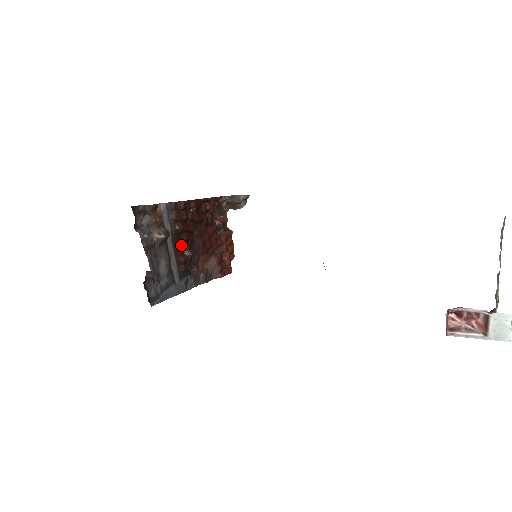
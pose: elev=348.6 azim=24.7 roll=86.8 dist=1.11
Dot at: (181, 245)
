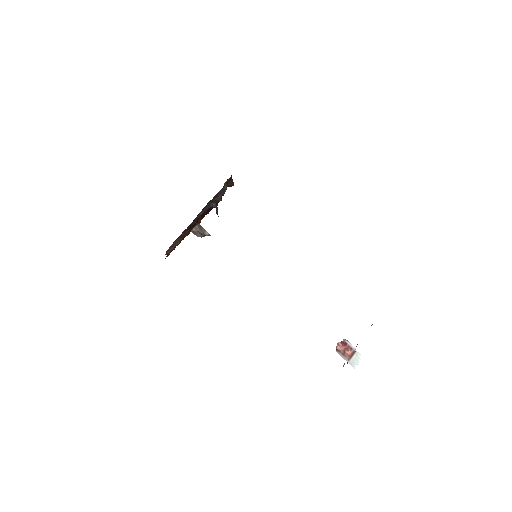
Dot at: (203, 213)
